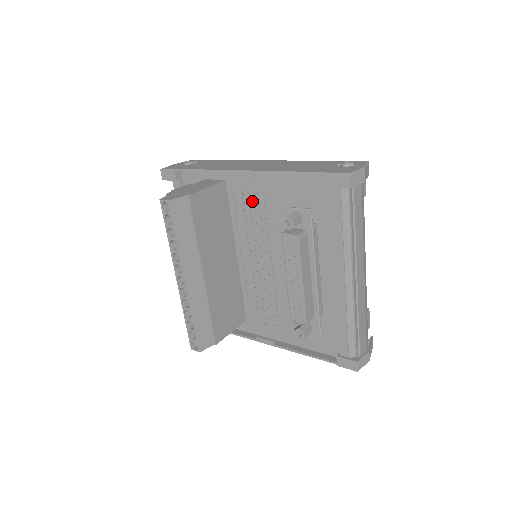
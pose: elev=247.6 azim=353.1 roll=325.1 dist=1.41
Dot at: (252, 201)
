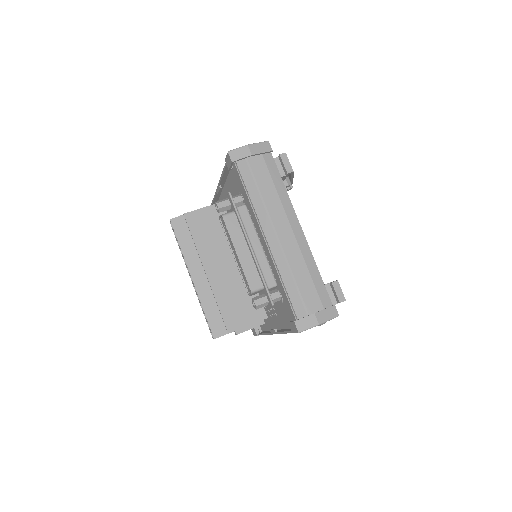
Dot at: occluded
